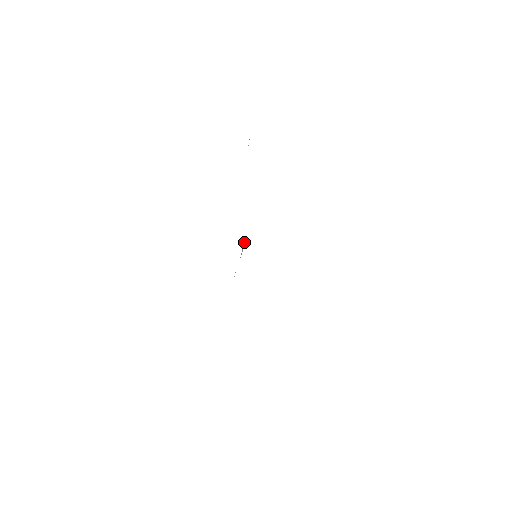
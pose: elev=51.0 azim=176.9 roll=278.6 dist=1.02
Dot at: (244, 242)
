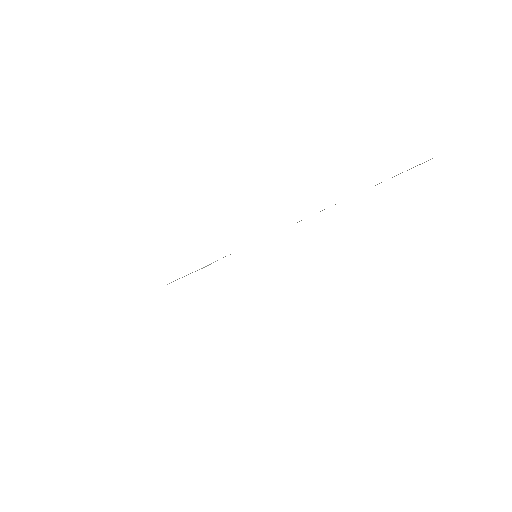
Dot at: (213, 262)
